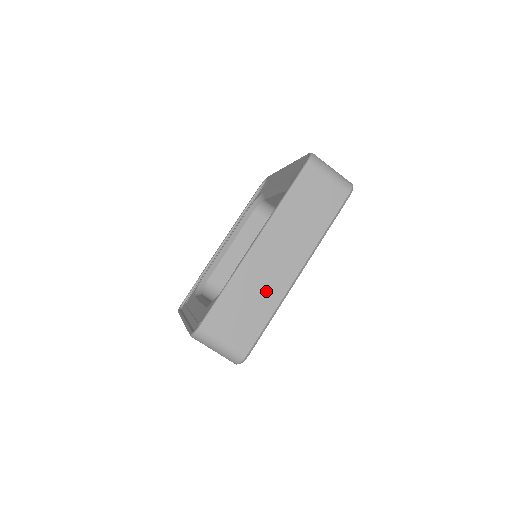
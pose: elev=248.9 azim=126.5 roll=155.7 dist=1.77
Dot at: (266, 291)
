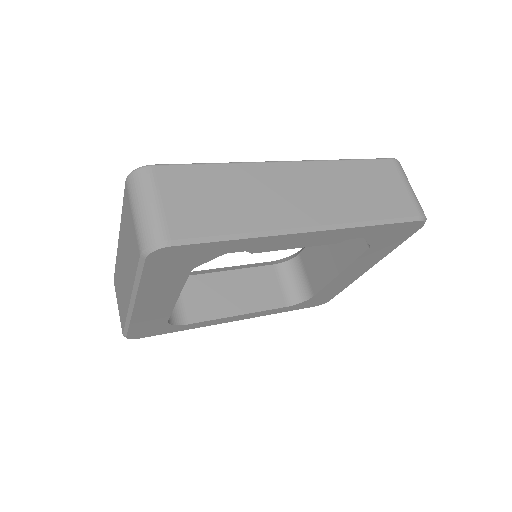
Dot at: (257, 206)
